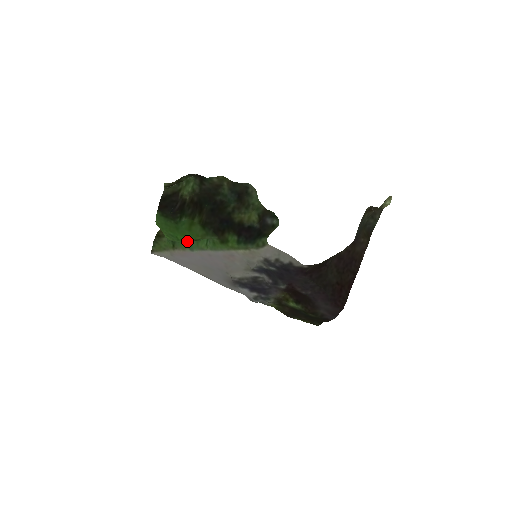
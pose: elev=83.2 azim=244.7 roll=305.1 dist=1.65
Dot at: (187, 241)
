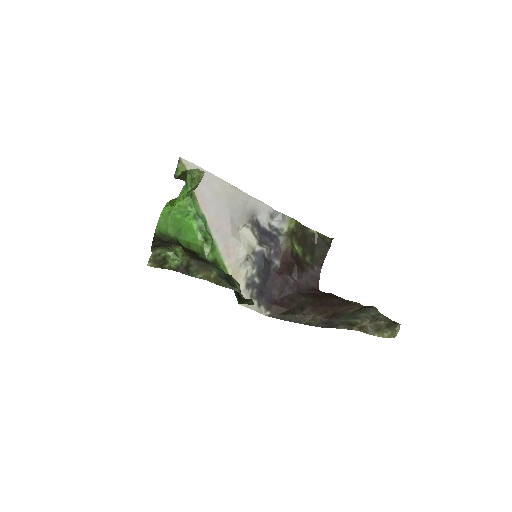
Dot at: (197, 218)
